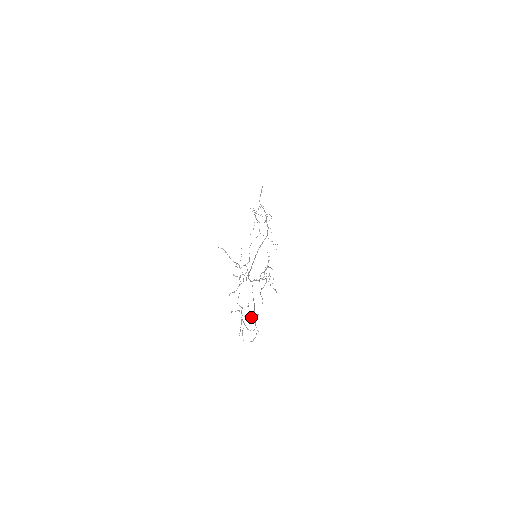
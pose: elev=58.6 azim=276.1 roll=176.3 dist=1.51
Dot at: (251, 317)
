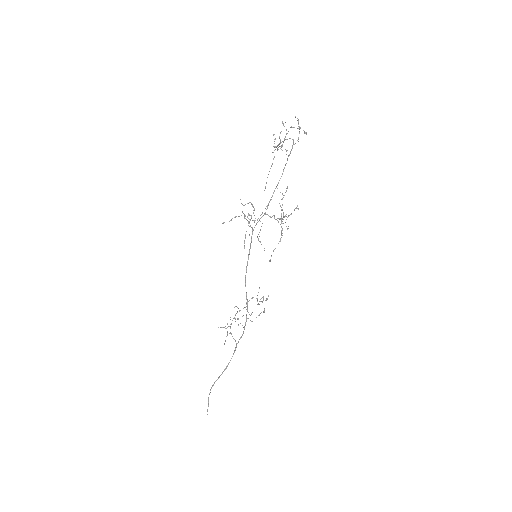
Dot at: (300, 128)
